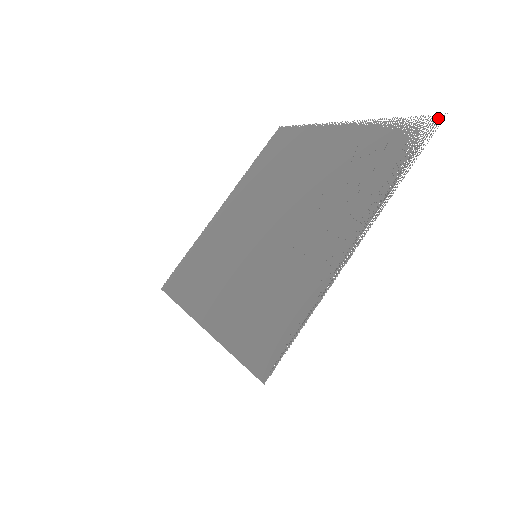
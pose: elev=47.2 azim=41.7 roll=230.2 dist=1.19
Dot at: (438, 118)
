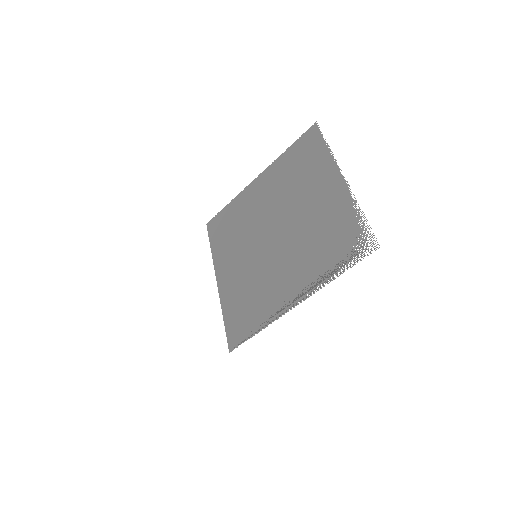
Dot at: (376, 245)
